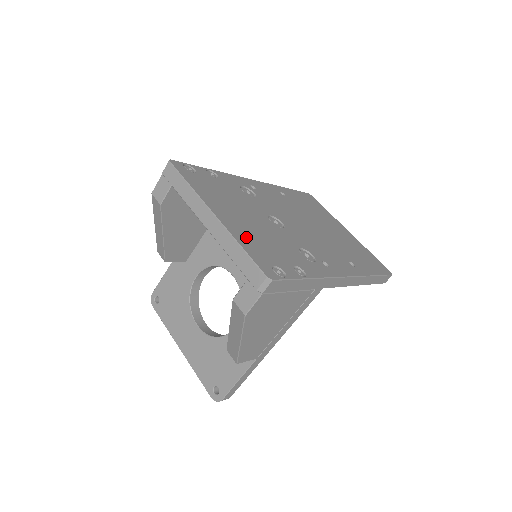
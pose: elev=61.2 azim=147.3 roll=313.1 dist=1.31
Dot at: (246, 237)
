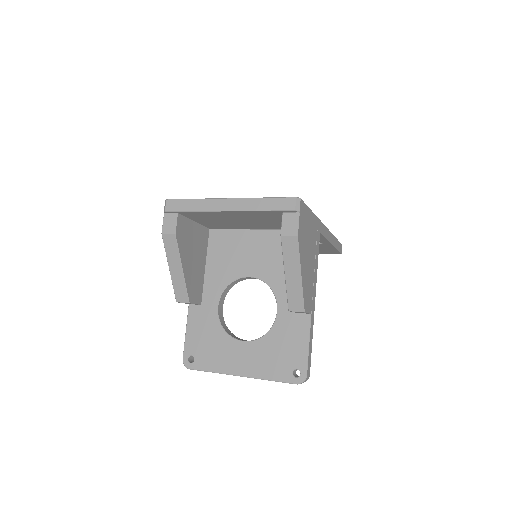
Dot at: occluded
